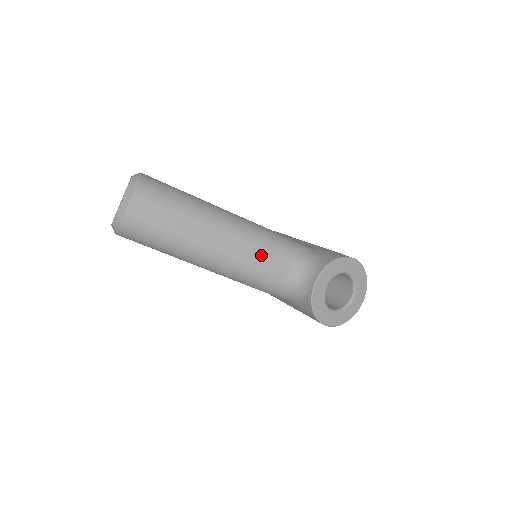
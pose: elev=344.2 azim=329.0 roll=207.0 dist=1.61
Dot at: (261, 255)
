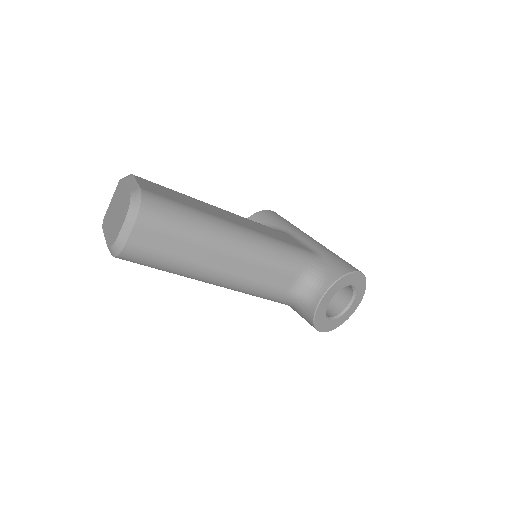
Dot at: (268, 272)
